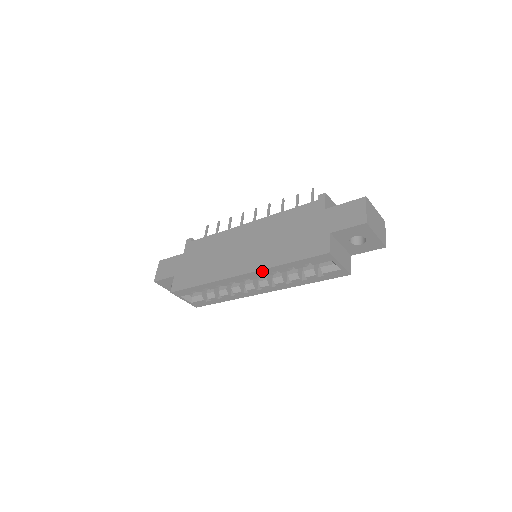
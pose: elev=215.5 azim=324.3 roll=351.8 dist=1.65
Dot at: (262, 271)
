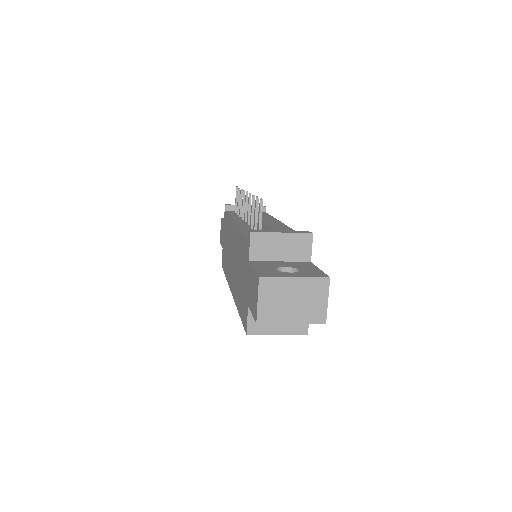
Dot at: occluded
